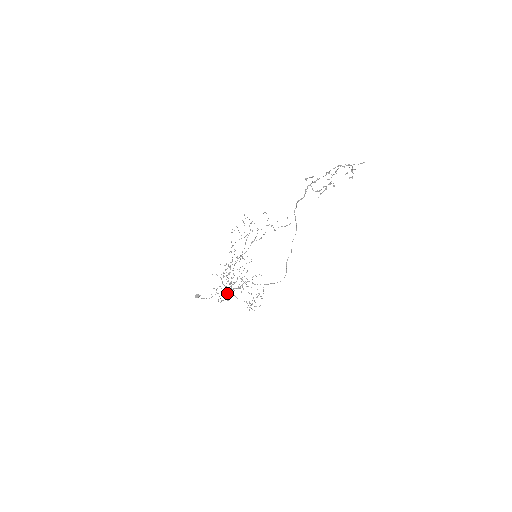
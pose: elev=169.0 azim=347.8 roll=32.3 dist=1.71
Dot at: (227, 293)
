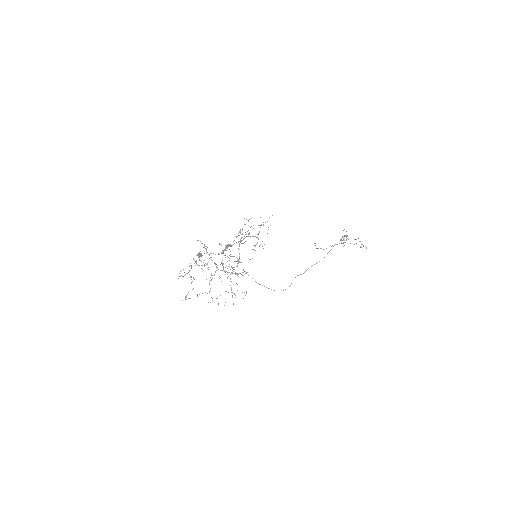
Dot at: occluded
